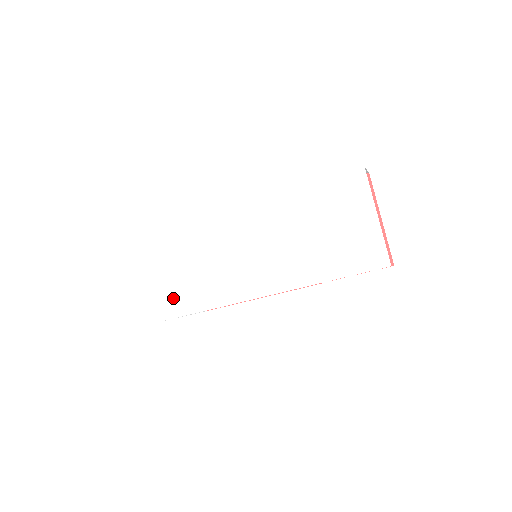
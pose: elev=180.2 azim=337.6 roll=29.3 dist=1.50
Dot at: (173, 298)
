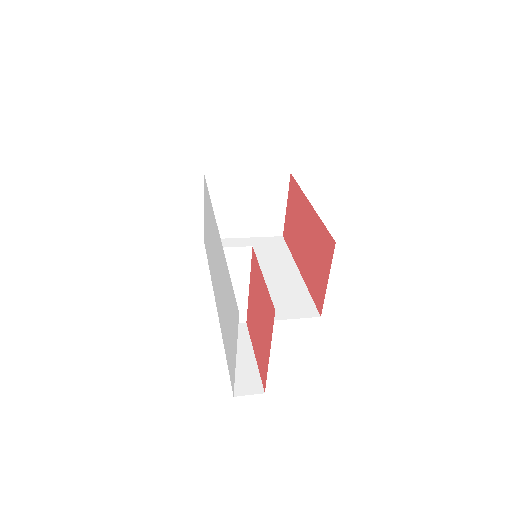
Dot at: occluded
